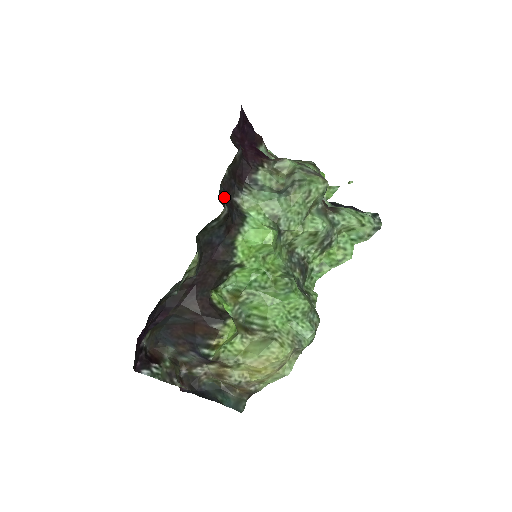
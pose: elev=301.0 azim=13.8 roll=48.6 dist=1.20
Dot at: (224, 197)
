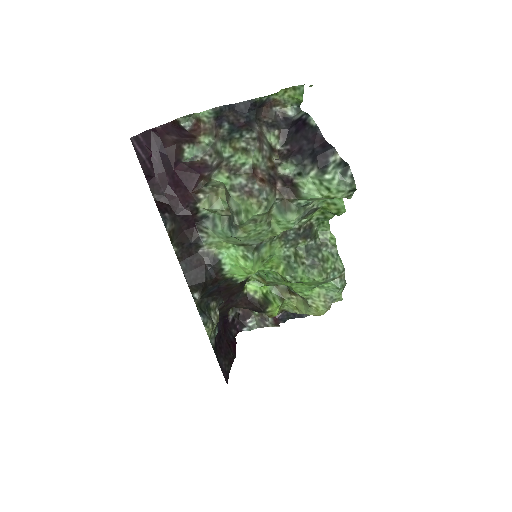
Dot at: (190, 269)
